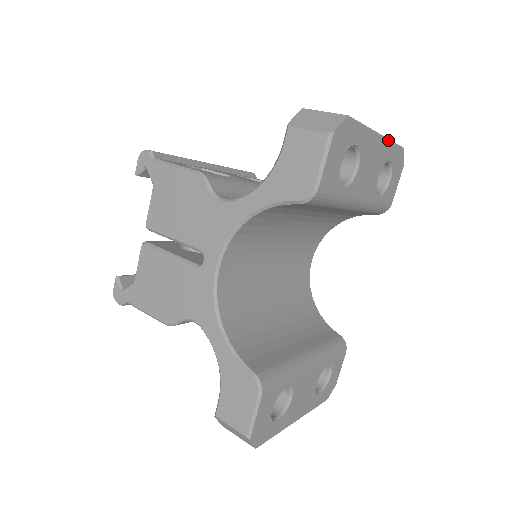
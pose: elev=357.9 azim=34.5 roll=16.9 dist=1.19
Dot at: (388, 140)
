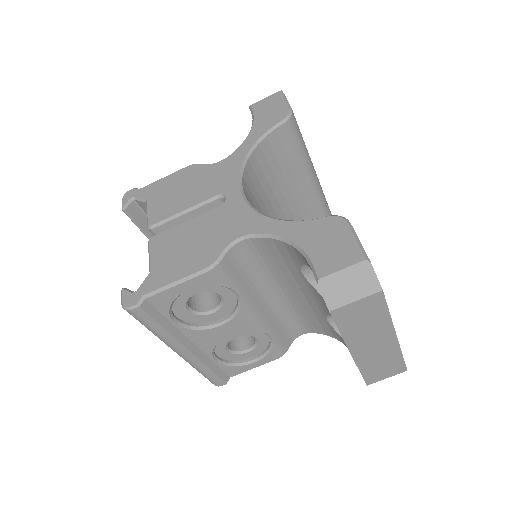
Dot at: occluded
